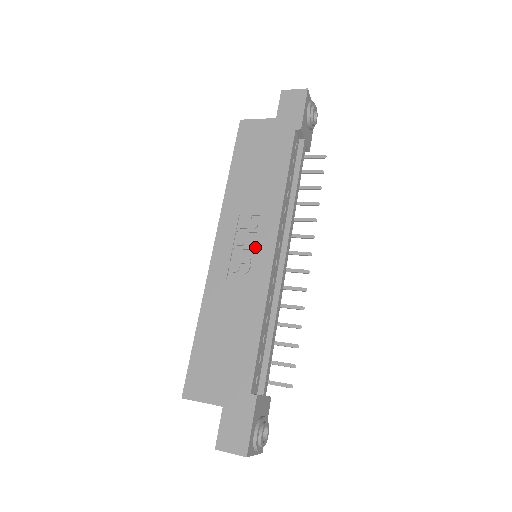
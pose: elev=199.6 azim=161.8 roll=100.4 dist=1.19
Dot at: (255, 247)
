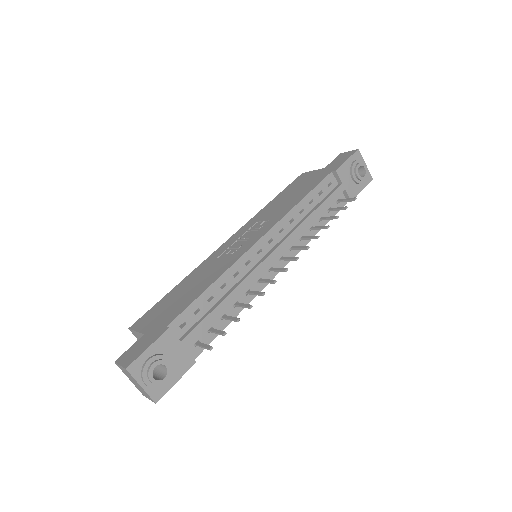
Dot at: (250, 238)
